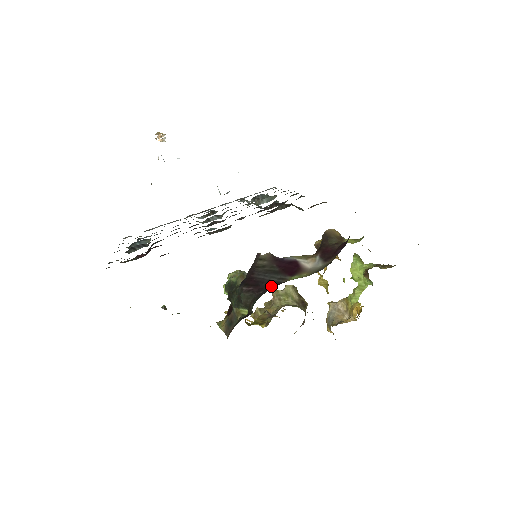
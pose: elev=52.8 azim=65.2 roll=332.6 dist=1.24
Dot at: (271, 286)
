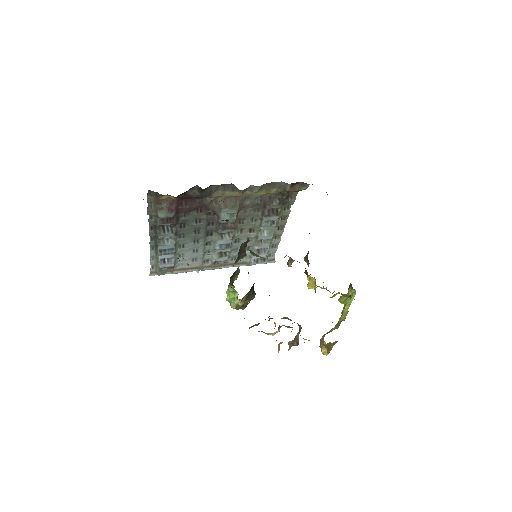
Dot at: occluded
